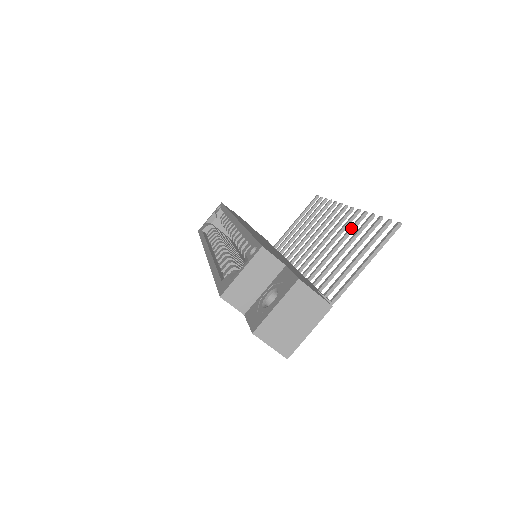
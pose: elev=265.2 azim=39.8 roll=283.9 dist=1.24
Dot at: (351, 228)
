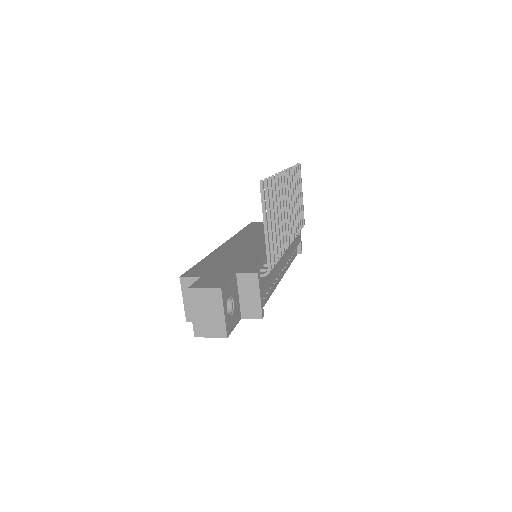
Dot at: occluded
